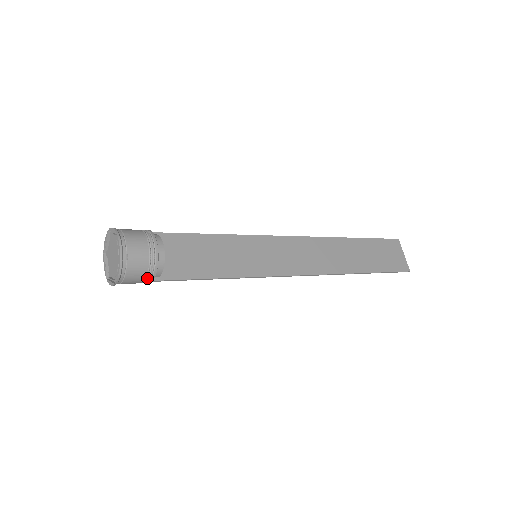
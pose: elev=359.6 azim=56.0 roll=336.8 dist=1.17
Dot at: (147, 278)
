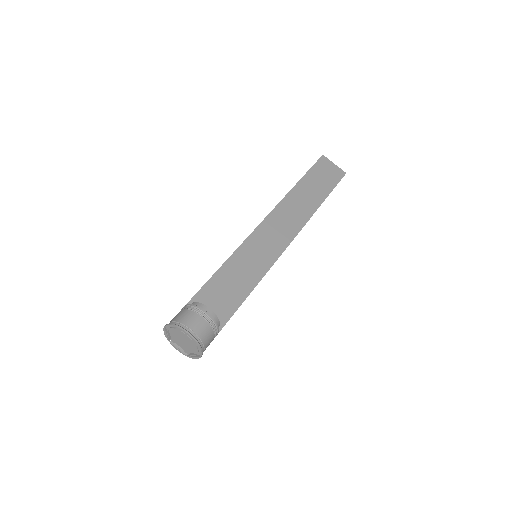
Dot at: (215, 336)
